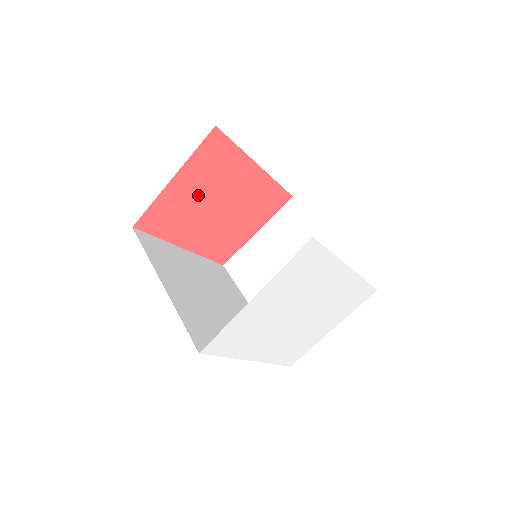
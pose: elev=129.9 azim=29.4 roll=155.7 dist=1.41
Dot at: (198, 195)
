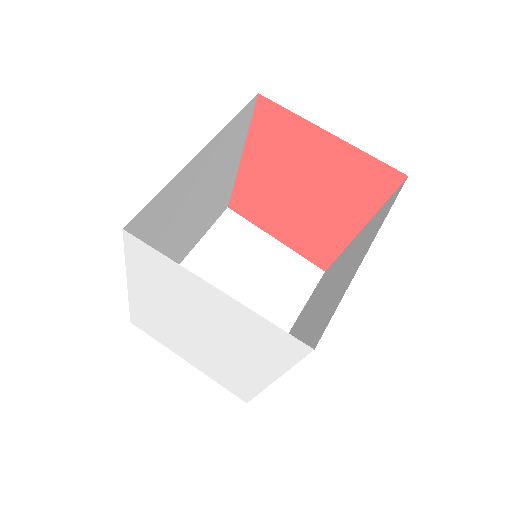
Dot at: (313, 167)
